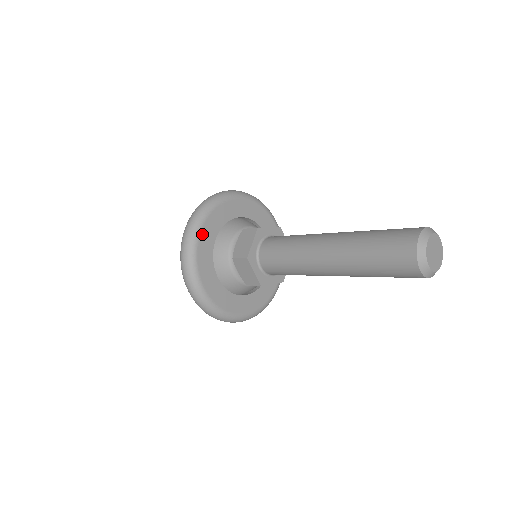
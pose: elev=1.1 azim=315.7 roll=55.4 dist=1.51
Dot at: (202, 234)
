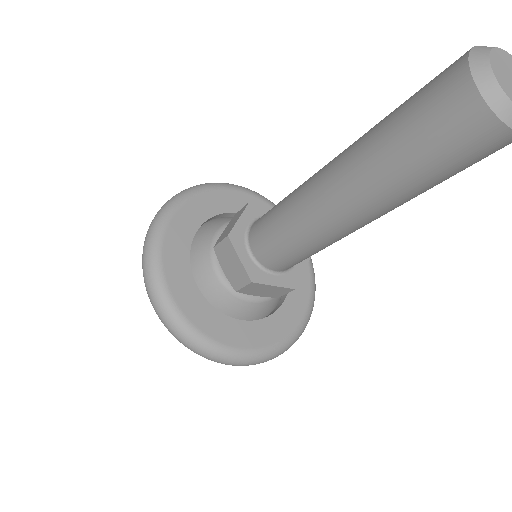
Dot at: (175, 219)
